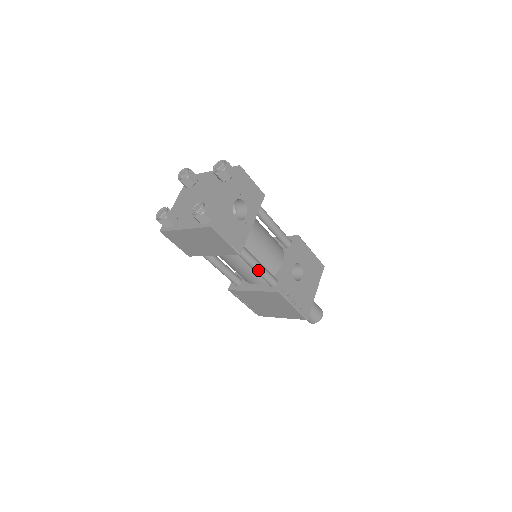
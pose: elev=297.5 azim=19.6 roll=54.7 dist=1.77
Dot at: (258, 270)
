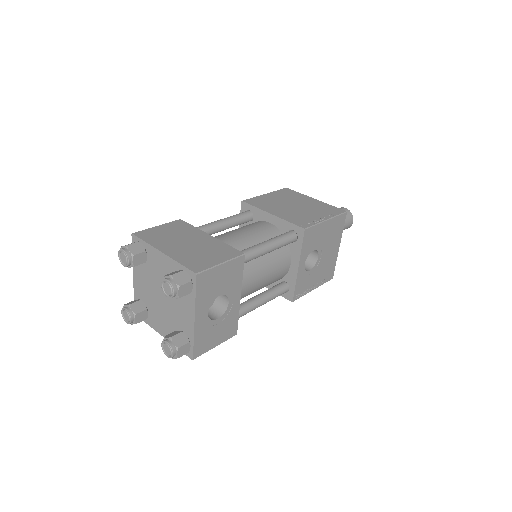
Dot at: (263, 304)
